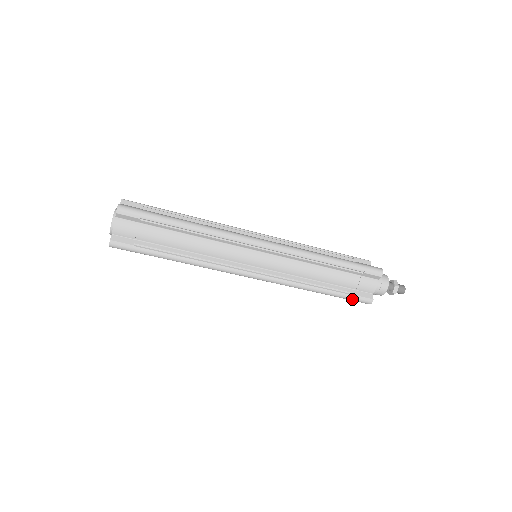
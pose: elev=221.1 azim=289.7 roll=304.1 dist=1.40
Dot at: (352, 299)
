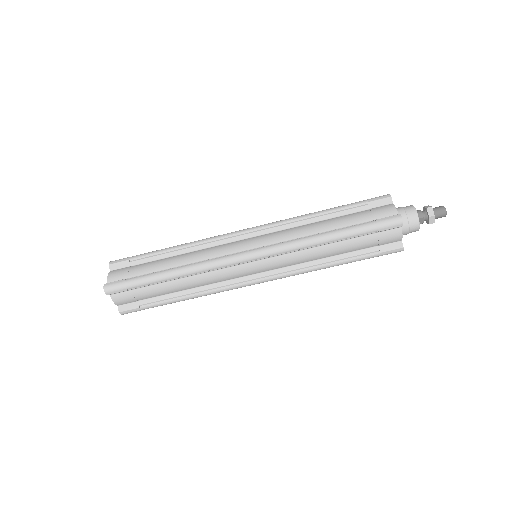
Dot at: (378, 256)
